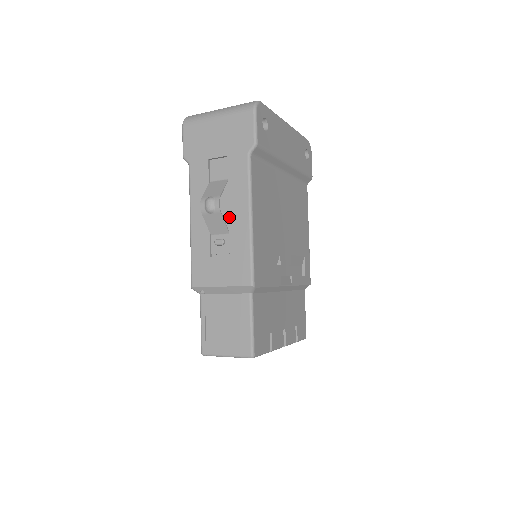
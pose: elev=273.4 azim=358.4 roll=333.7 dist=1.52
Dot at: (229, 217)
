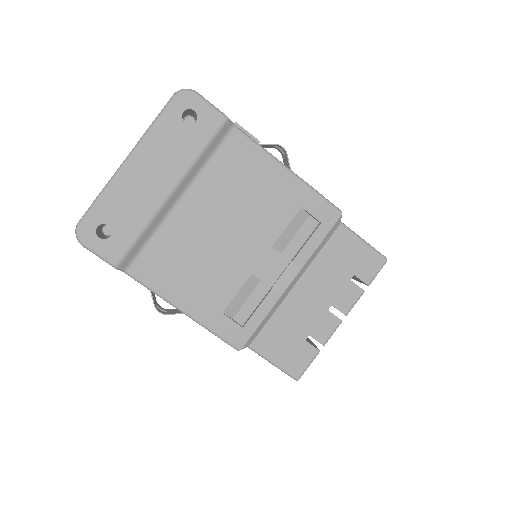
Dot at: occluded
